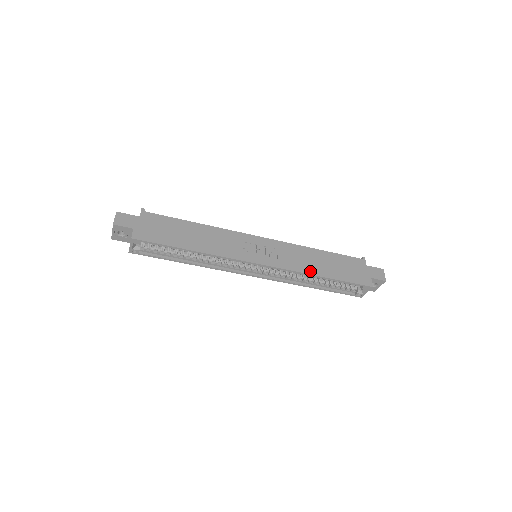
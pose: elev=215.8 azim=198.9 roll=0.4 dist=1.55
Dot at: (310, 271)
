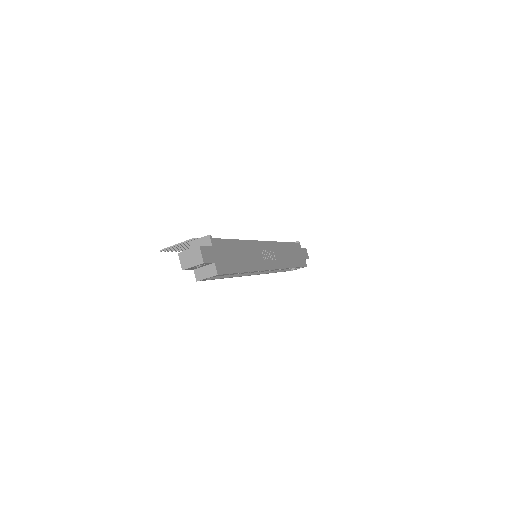
Dot at: (288, 265)
